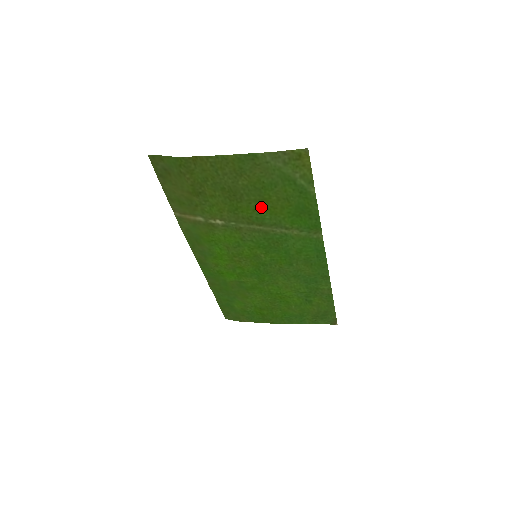
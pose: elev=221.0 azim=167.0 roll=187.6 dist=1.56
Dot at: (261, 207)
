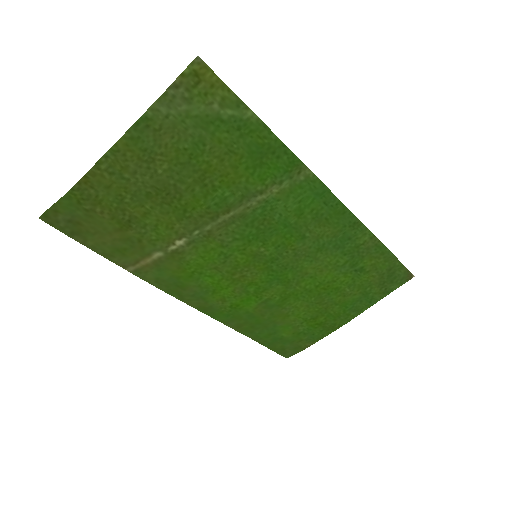
Dot at: (209, 186)
